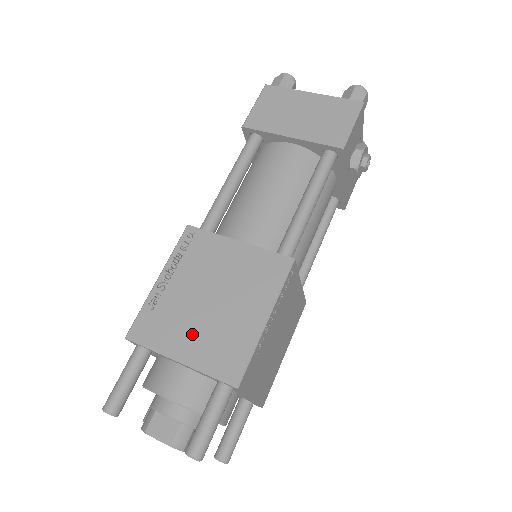
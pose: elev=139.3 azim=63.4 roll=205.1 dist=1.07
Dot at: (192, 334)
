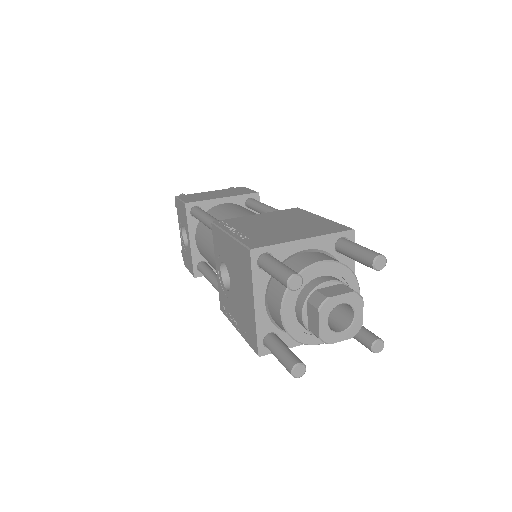
Dot at: (293, 232)
